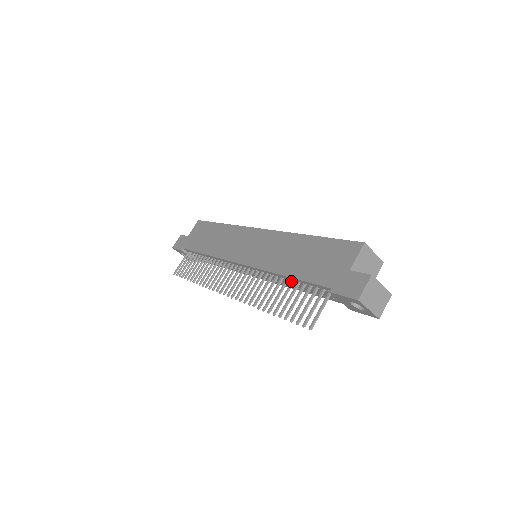
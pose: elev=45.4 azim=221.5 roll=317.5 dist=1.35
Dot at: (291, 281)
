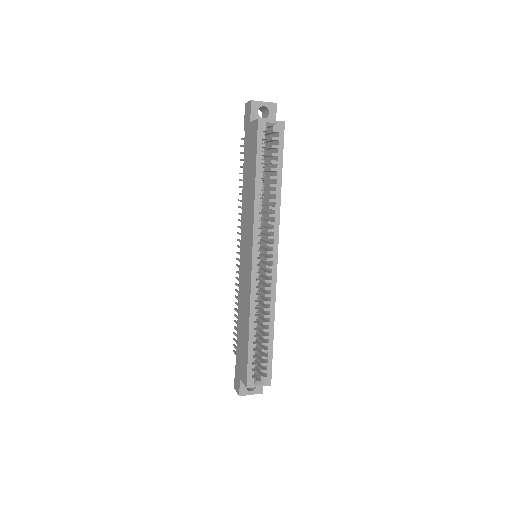
Dot at: occluded
